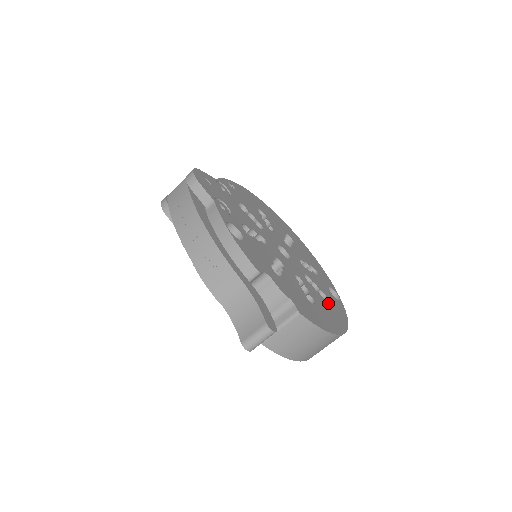
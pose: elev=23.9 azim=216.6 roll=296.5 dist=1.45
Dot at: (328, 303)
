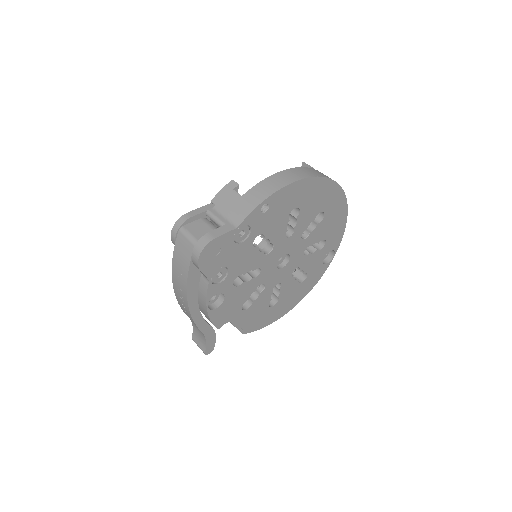
Dot at: (302, 284)
